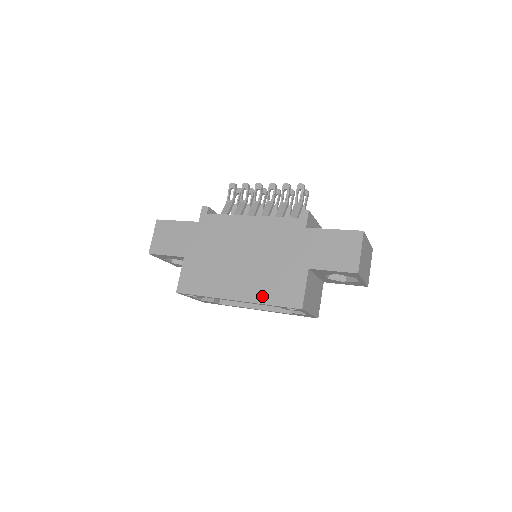
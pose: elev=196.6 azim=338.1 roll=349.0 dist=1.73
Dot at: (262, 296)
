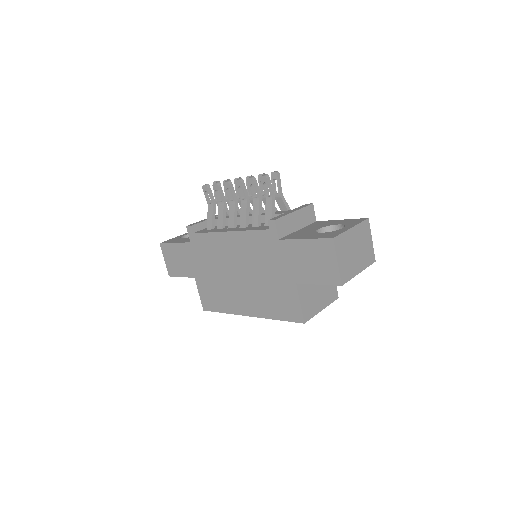
Dot at: (267, 312)
